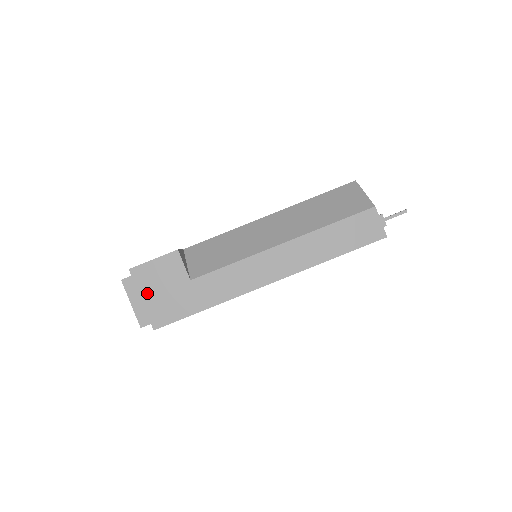
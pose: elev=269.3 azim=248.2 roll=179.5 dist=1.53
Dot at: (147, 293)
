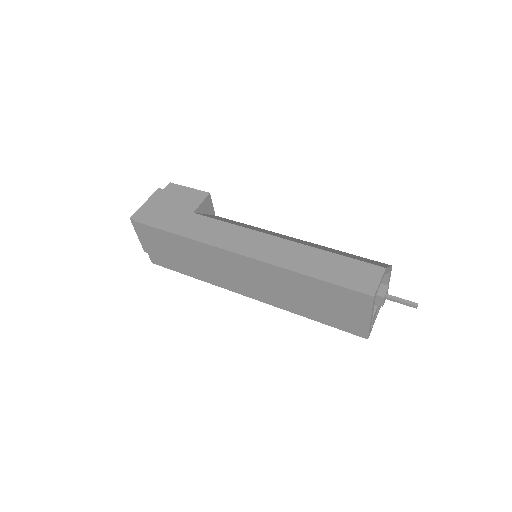
Dot at: (161, 200)
